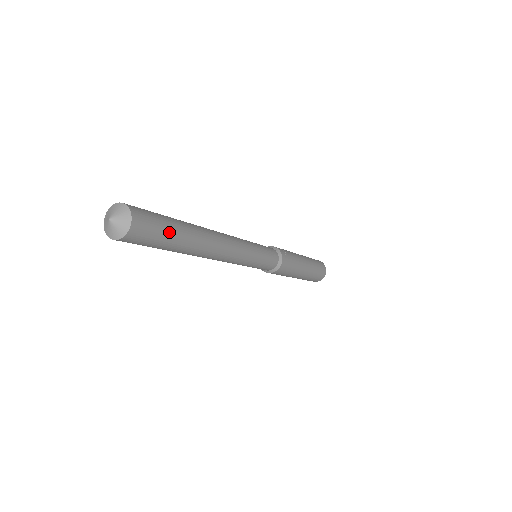
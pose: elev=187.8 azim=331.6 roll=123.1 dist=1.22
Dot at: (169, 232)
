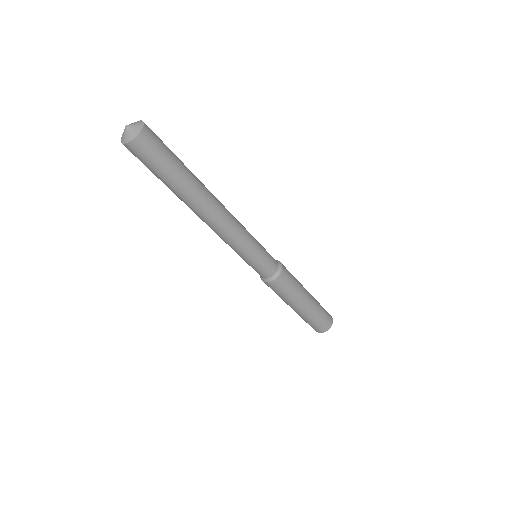
Dot at: (174, 156)
